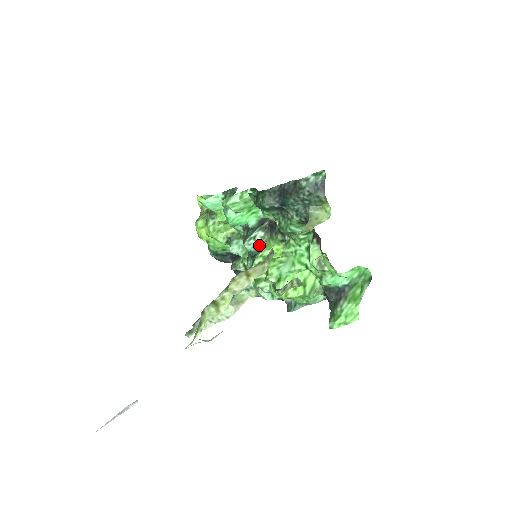
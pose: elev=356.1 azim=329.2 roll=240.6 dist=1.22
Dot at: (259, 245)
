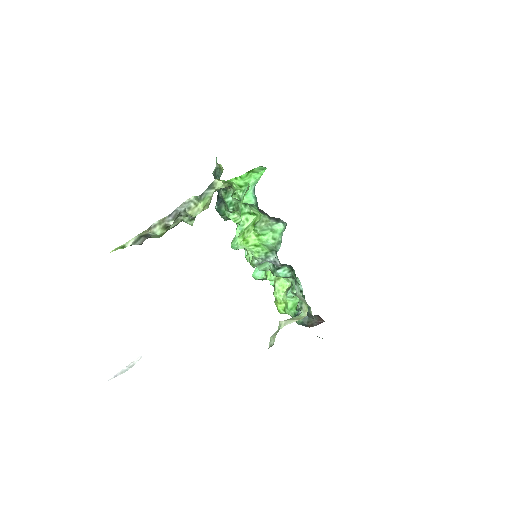
Dot at: occluded
